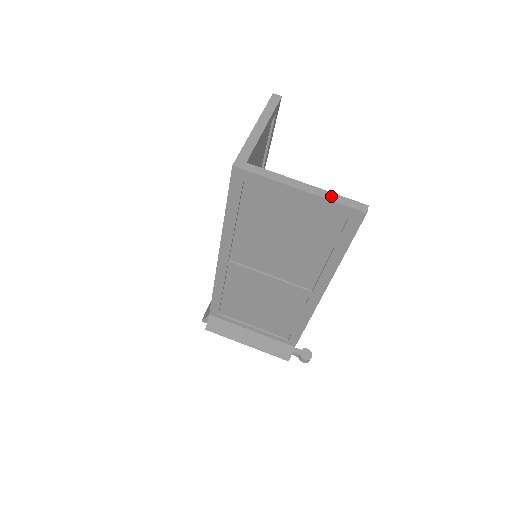
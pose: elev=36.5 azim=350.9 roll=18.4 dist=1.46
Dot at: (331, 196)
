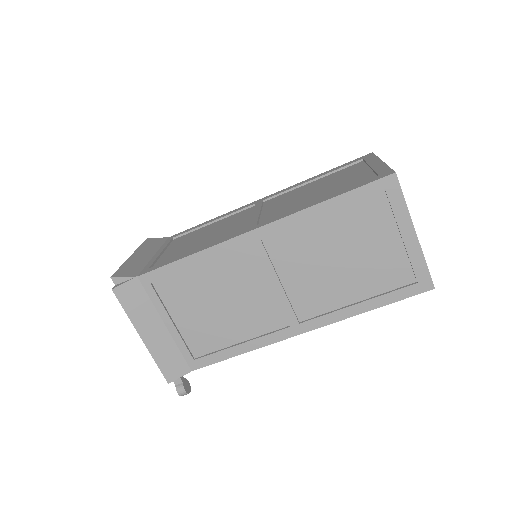
Dot at: (424, 257)
